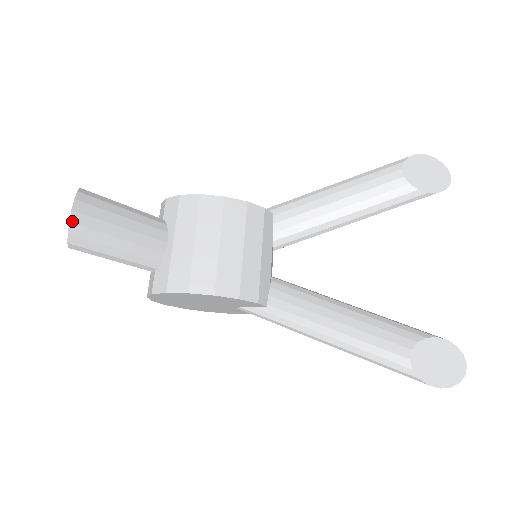
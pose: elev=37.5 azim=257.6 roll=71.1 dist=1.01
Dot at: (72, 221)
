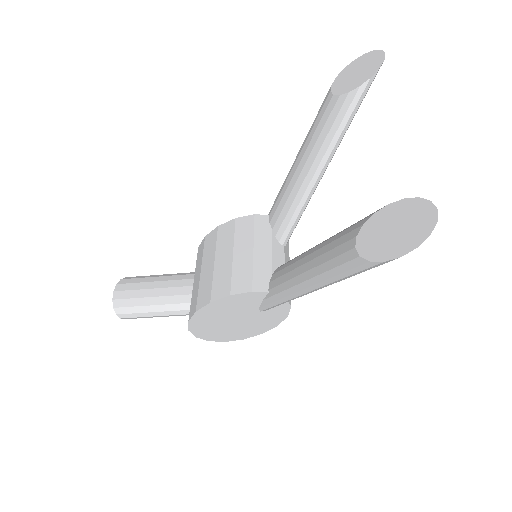
Dot at: (114, 298)
